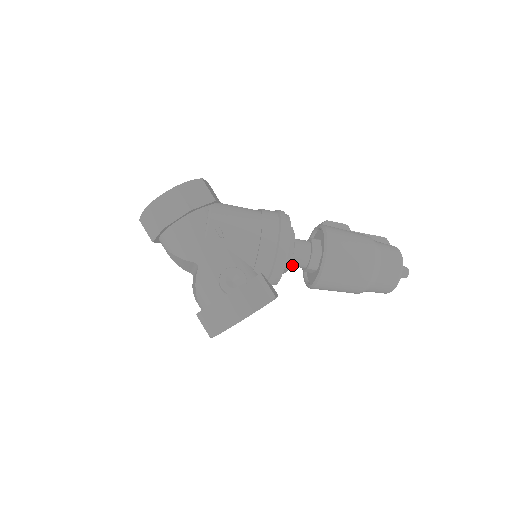
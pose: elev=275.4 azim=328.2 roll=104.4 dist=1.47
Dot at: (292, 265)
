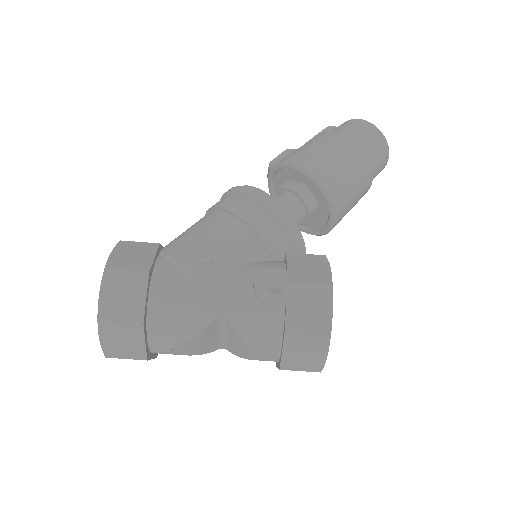
Dot at: occluded
